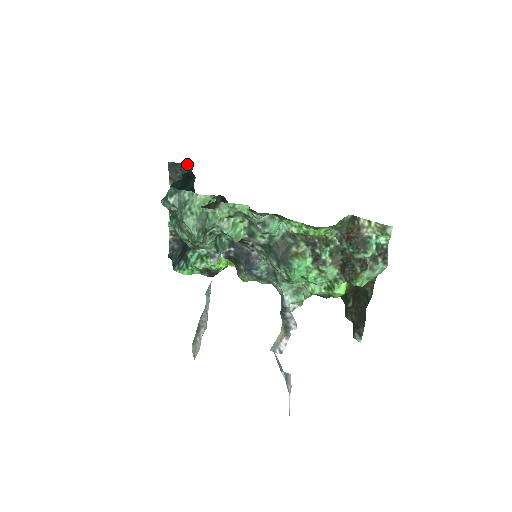
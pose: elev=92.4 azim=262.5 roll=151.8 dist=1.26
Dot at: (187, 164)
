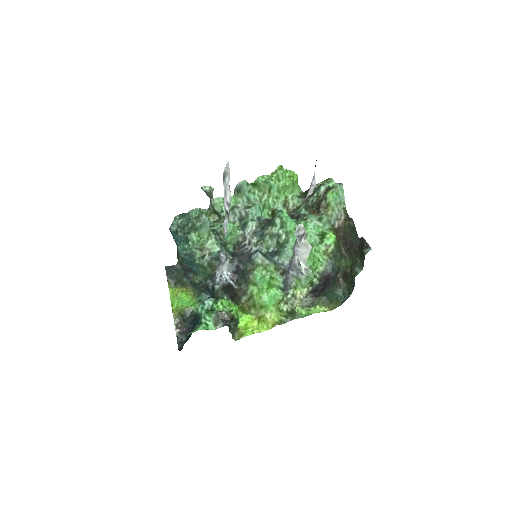
Dot at: occluded
